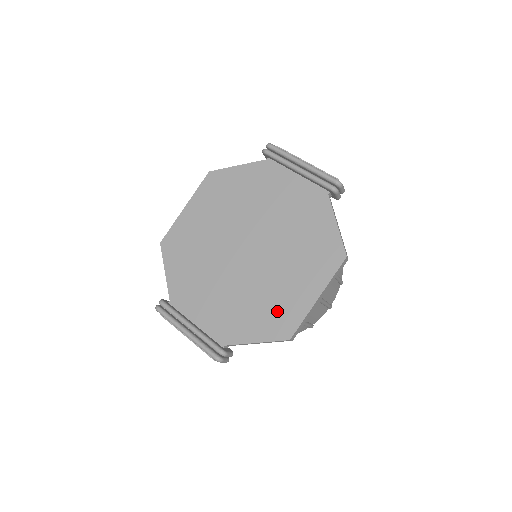
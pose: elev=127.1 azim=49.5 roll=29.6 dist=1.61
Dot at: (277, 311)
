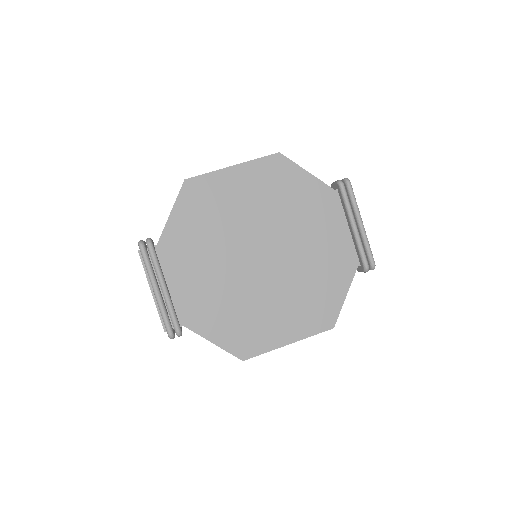
Dot at: (249, 330)
